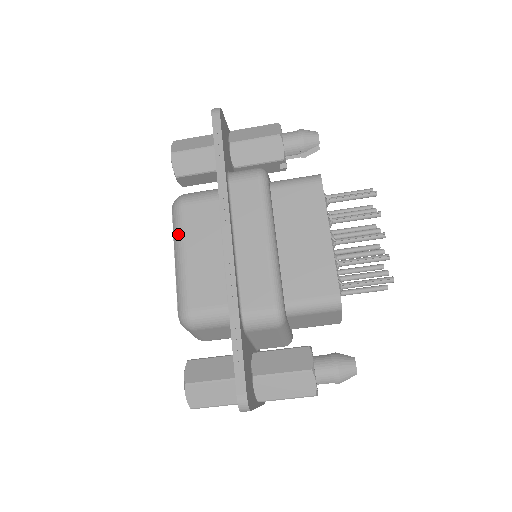
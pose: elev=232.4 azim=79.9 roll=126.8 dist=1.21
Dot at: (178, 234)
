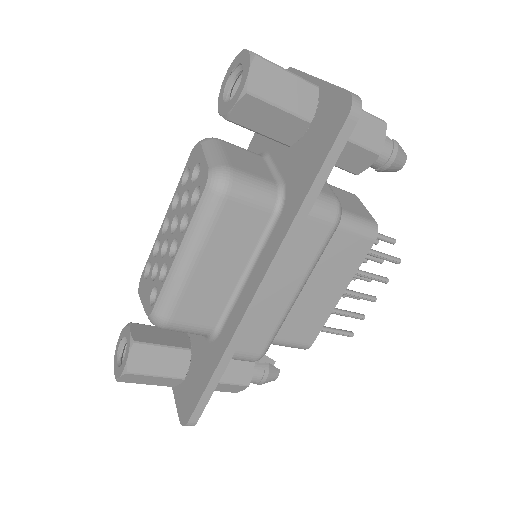
Dot at: (200, 231)
